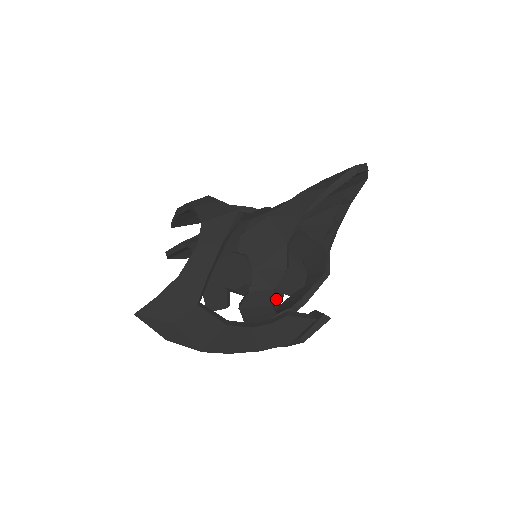
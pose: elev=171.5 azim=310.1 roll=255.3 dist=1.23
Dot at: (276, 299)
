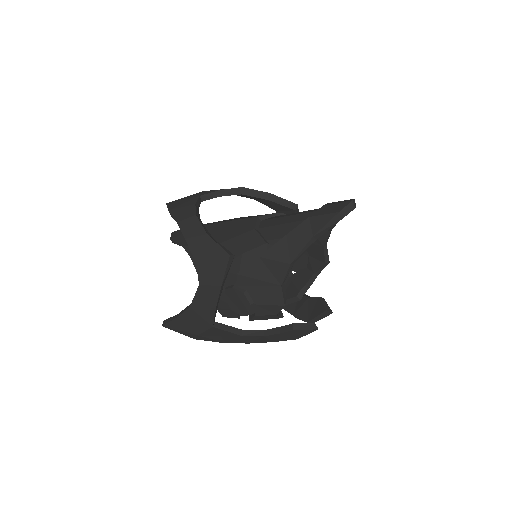
Dot at: occluded
